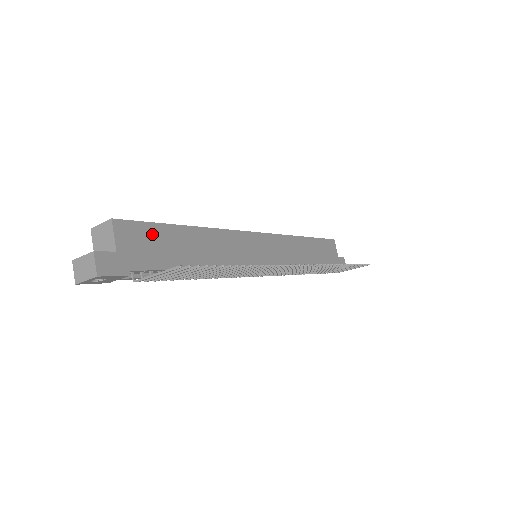
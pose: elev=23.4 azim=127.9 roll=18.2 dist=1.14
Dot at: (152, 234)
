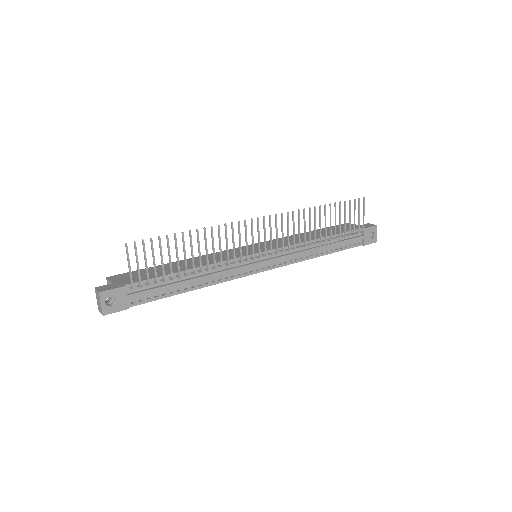
Dot at: (140, 272)
